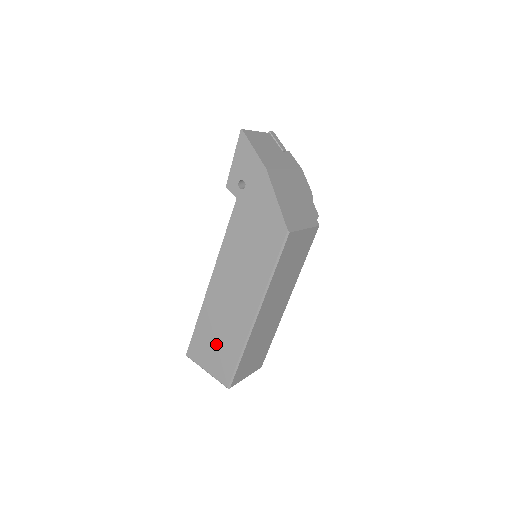
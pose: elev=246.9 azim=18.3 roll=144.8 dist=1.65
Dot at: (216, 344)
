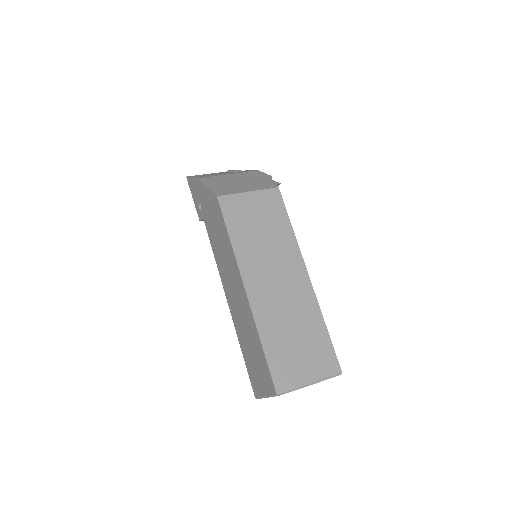
Dot at: (253, 355)
